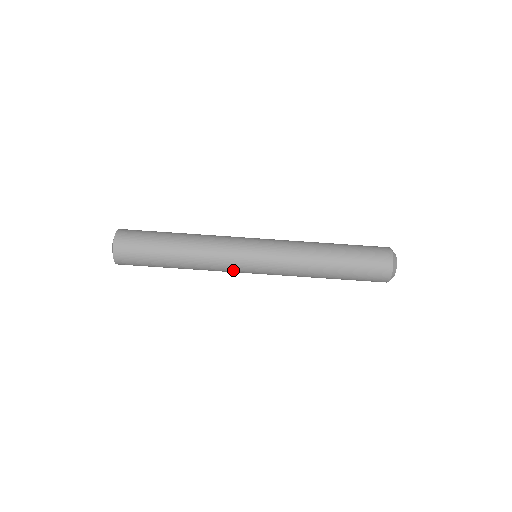
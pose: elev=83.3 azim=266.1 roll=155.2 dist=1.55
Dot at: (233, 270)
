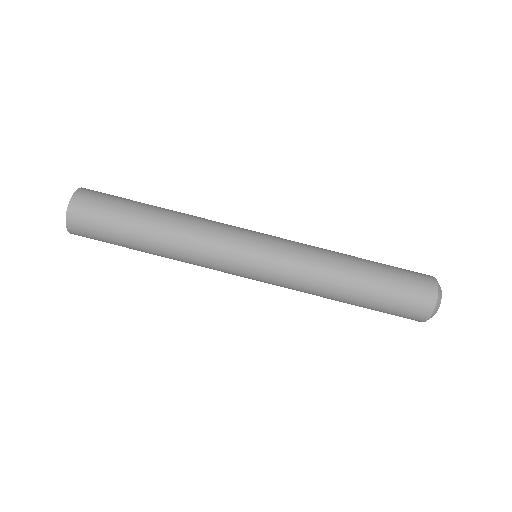
Dot at: (222, 271)
